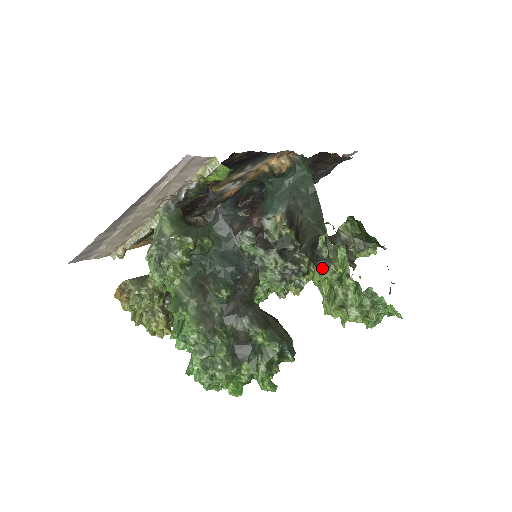
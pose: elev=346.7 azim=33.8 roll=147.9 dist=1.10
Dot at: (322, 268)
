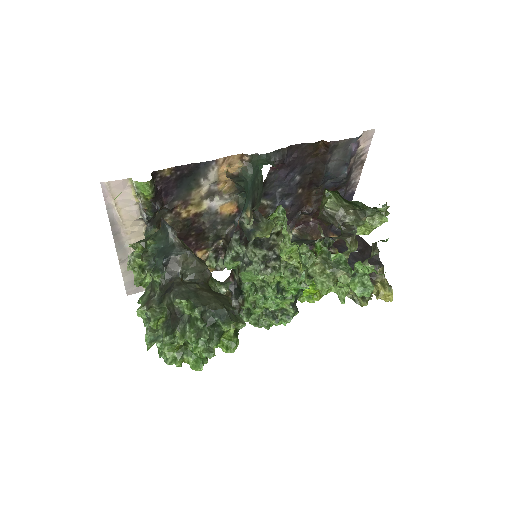
Dot at: (250, 239)
